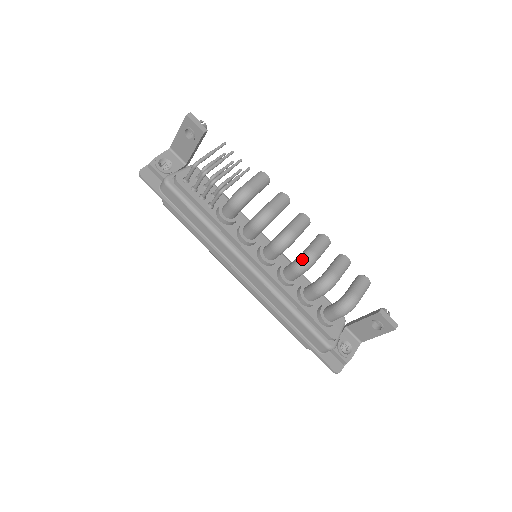
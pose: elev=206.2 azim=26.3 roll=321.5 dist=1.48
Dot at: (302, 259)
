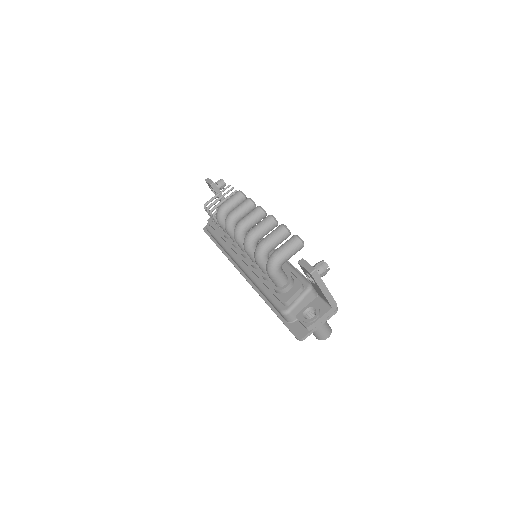
Dot at: (244, 239)
